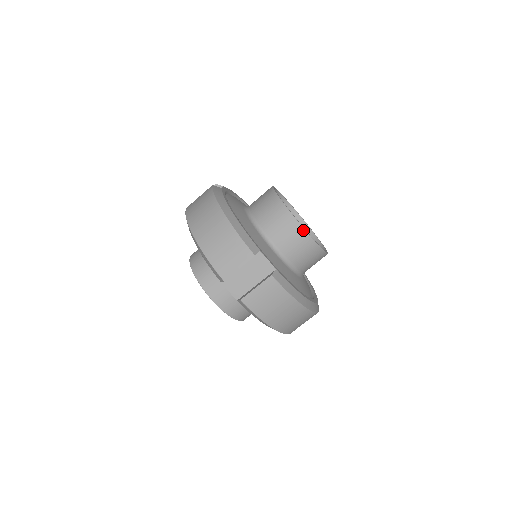
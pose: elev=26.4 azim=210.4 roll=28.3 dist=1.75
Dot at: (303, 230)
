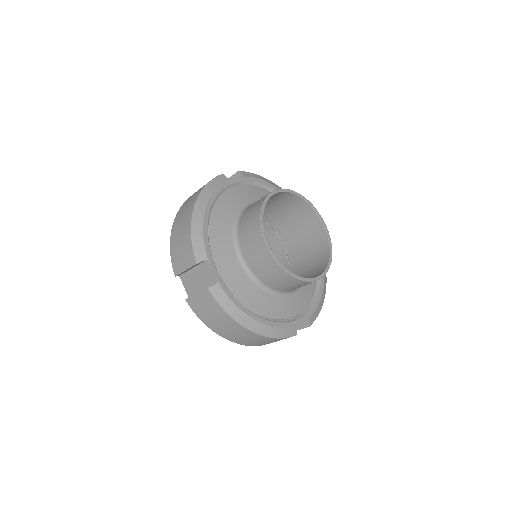
Dot at: (268, 250)
